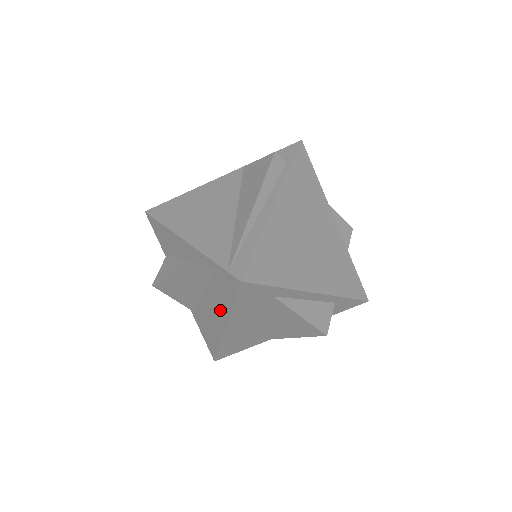
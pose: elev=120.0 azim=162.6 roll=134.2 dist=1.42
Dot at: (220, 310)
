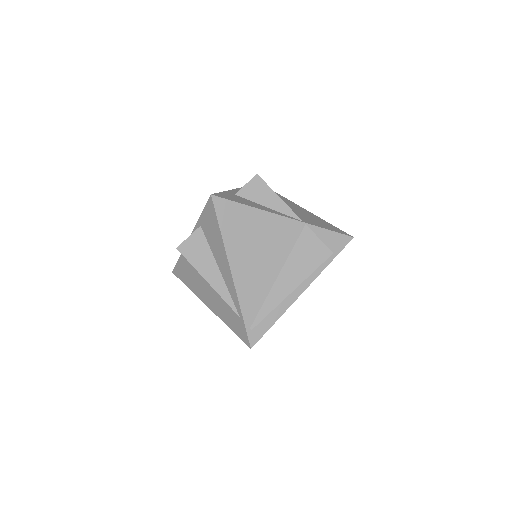
Dot at: (215, 306)
